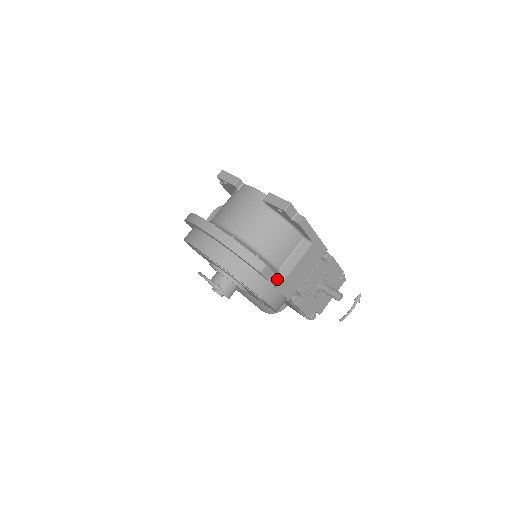
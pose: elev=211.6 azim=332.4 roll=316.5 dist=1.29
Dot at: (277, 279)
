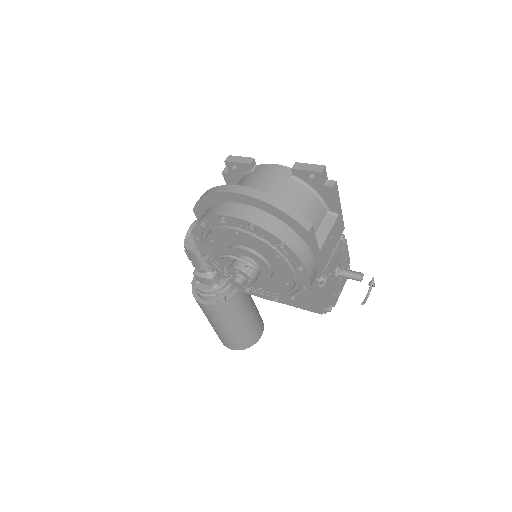
Dot at: (316, 247)
